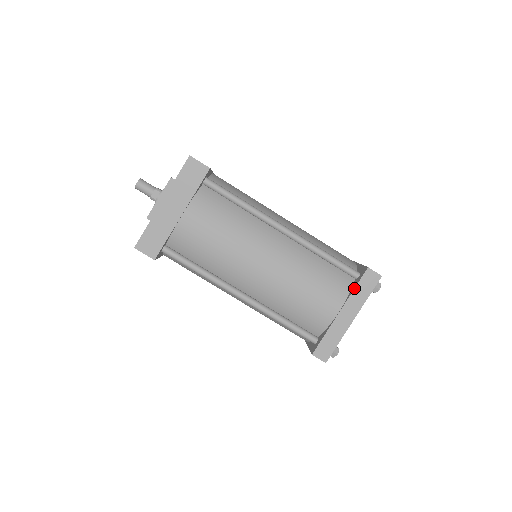
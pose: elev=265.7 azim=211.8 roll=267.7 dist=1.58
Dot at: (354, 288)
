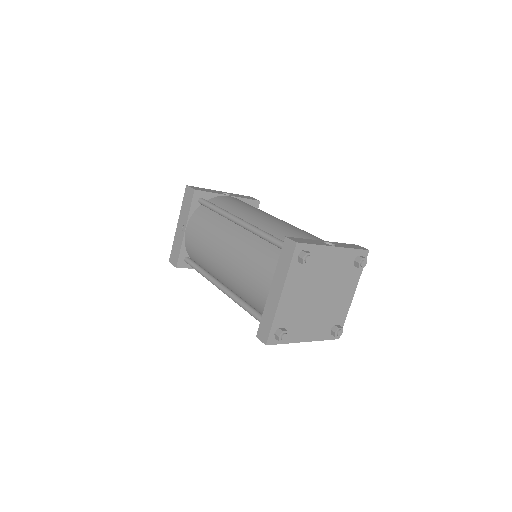
Dot at: (278, 261)
